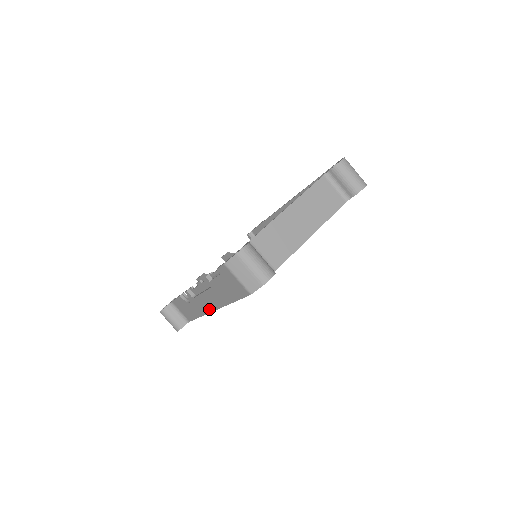
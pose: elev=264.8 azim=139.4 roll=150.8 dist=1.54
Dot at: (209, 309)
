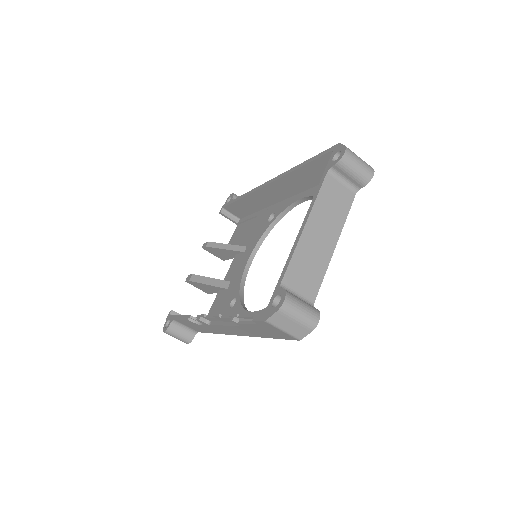
Dot at: (231, 333)
